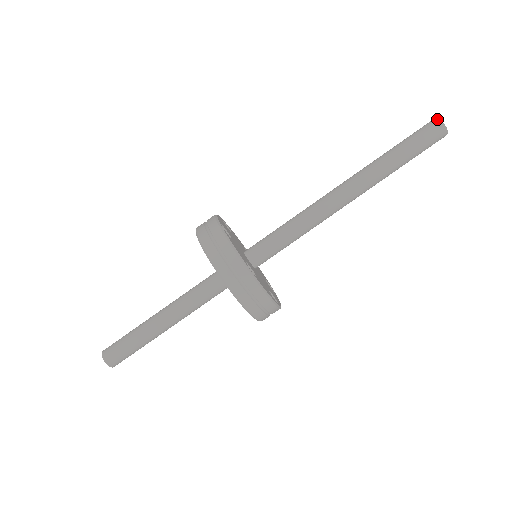
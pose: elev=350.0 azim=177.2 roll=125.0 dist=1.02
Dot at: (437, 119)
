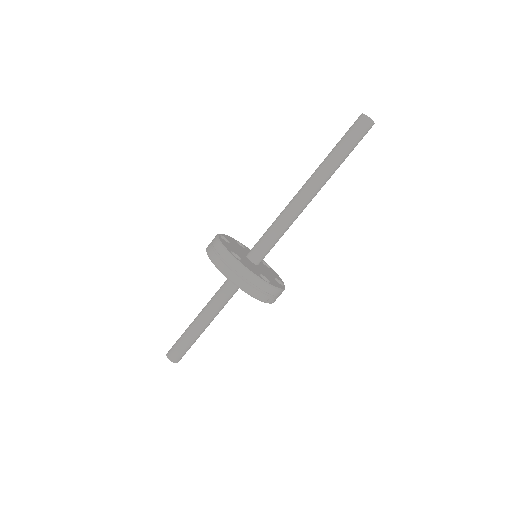
Dot at: (361, 114)
